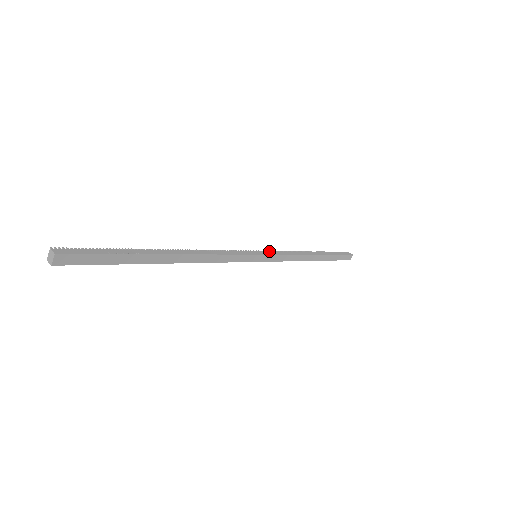
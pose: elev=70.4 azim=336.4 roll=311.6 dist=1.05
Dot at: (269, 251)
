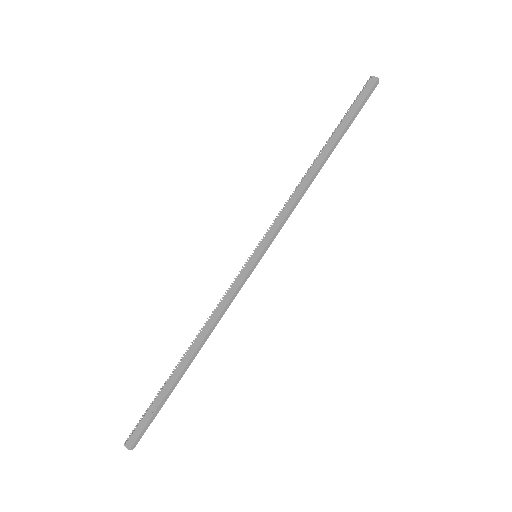
Dot at: (266, 233)
